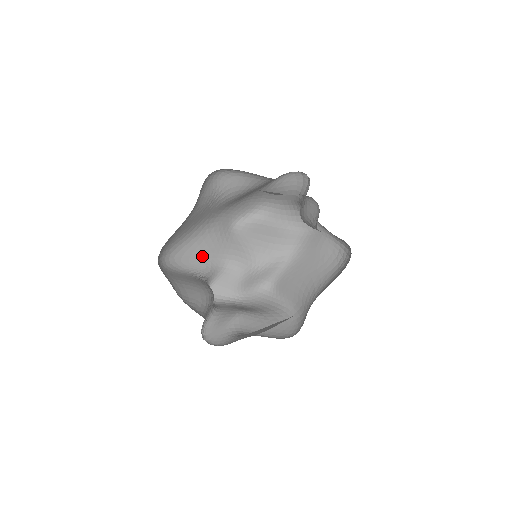
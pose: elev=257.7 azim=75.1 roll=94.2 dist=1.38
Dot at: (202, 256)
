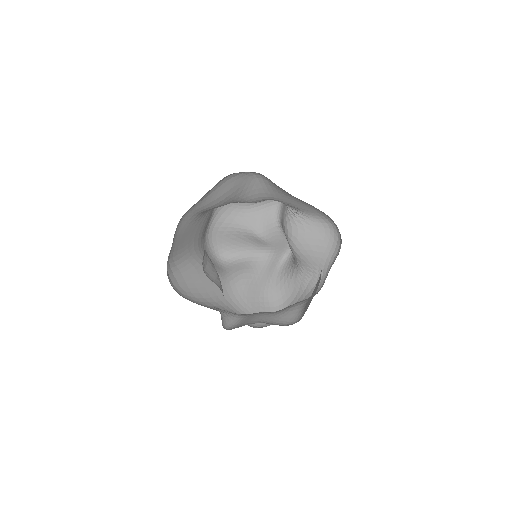
Dot at: occluded
